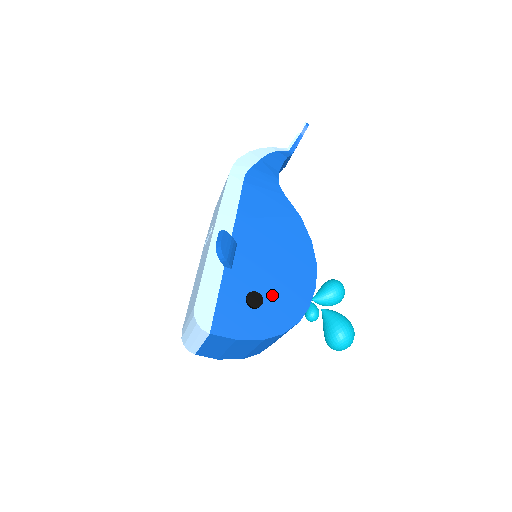
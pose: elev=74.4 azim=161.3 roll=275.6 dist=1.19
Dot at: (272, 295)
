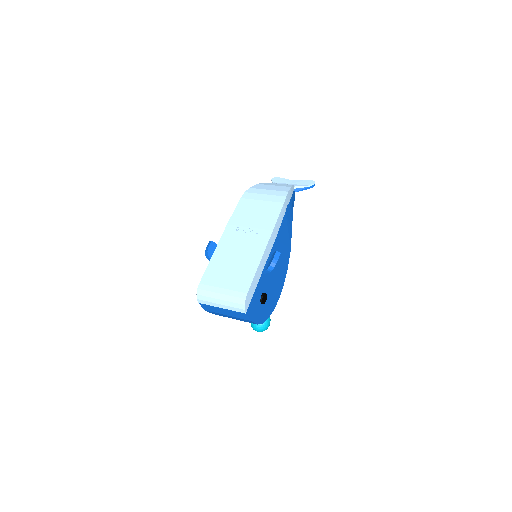
Dot at: (268, 297)
